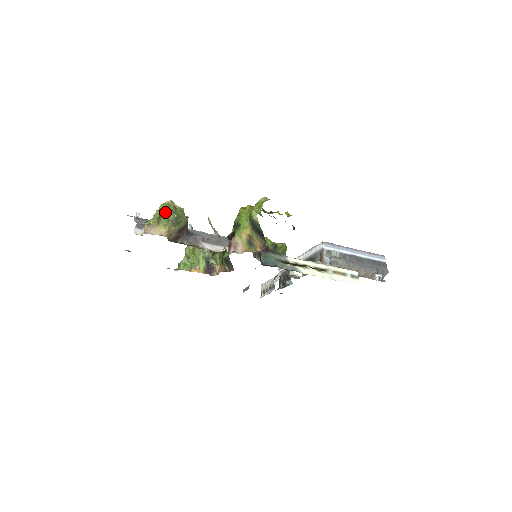
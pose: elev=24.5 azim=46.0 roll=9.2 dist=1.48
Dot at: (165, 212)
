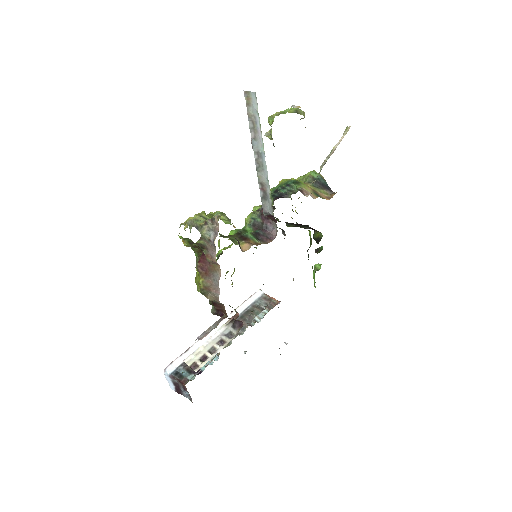
Dot at: occluded
